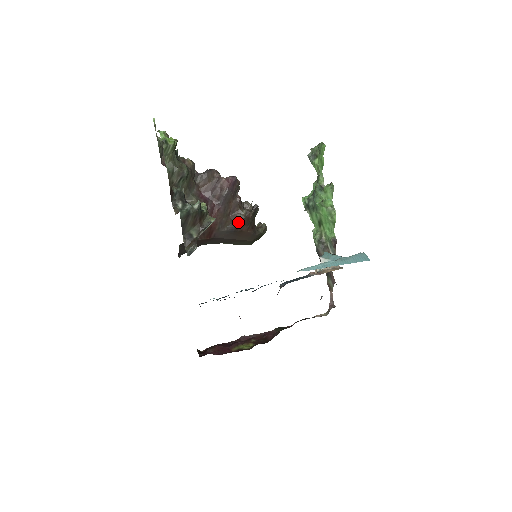
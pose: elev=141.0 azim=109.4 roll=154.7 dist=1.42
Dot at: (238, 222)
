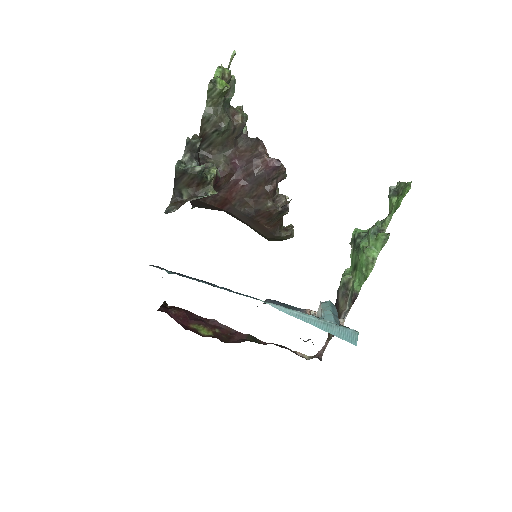
Dot at: (259, 211)
